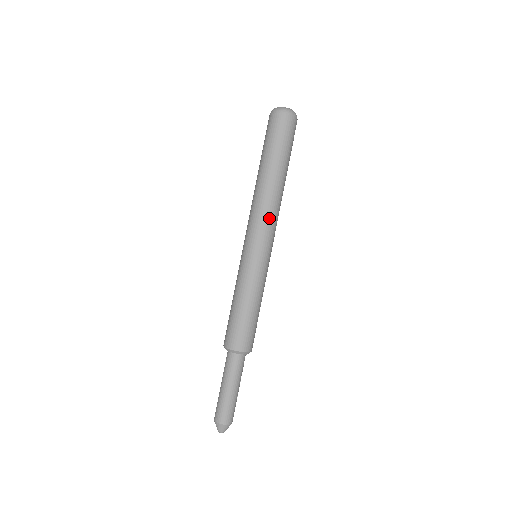
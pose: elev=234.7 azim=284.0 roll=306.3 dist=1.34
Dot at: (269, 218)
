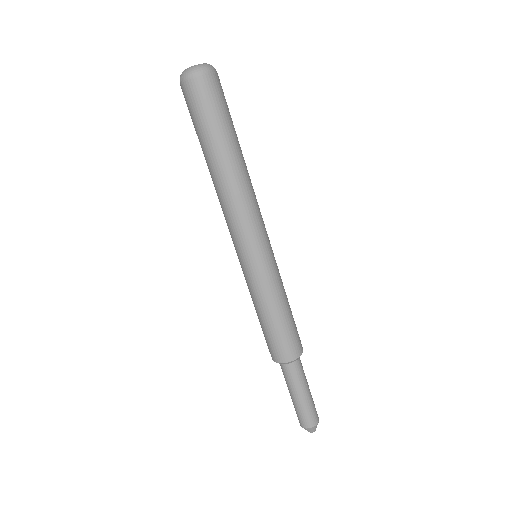
Dot at: (245, 214)
